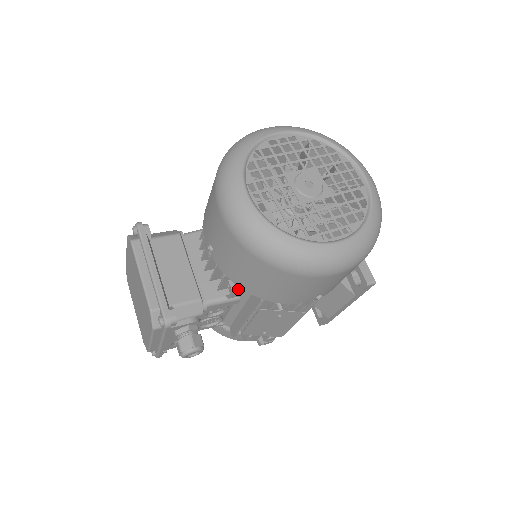
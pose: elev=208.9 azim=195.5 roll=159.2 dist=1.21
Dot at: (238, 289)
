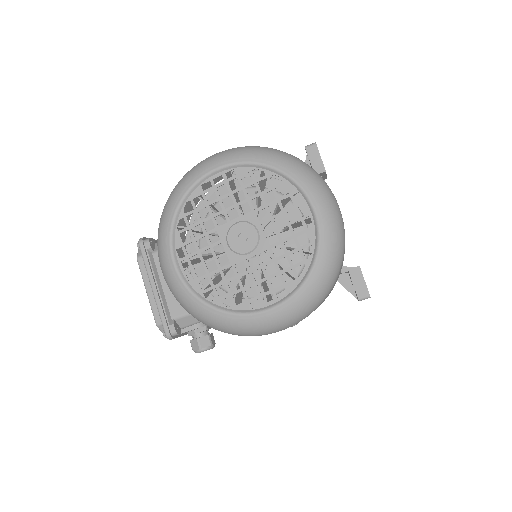
Dot at: occluded
